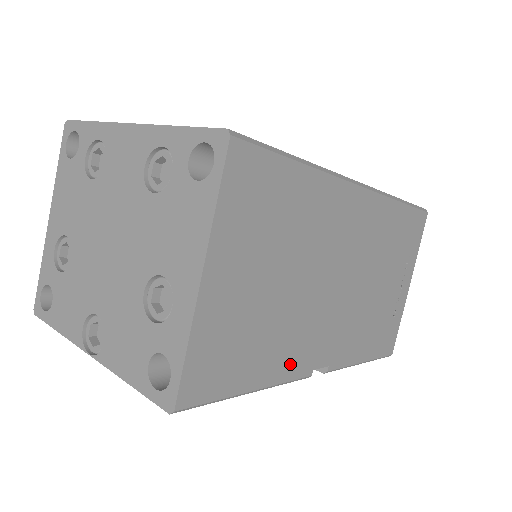
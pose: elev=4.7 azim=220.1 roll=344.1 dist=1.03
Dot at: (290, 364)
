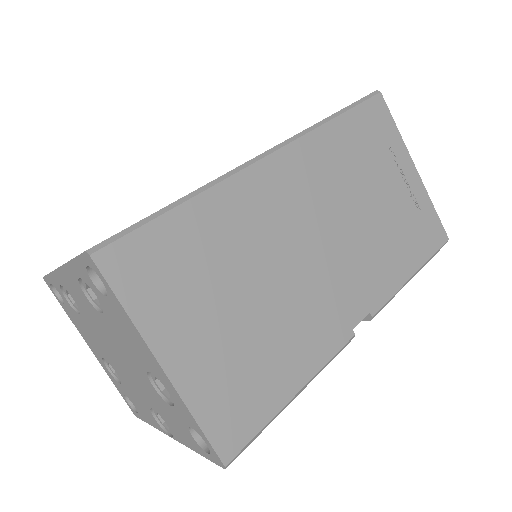
Dot at: (319, 346)
